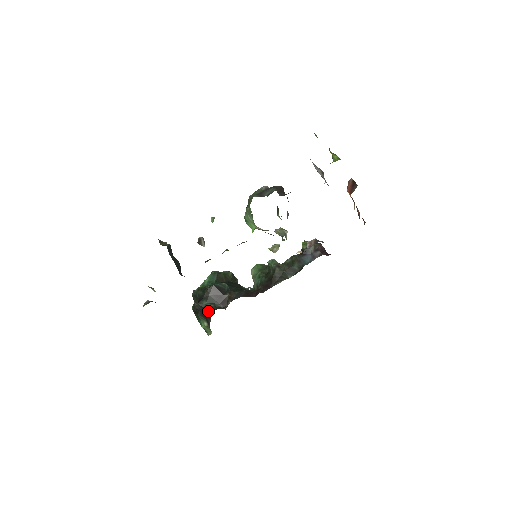
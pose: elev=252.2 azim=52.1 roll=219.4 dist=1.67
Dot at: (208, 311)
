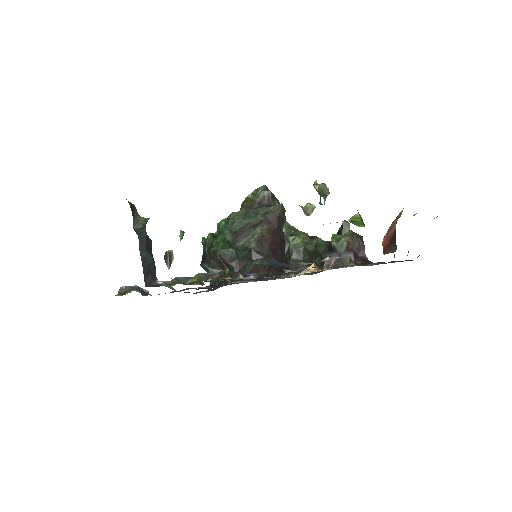
Dot at: occluded
